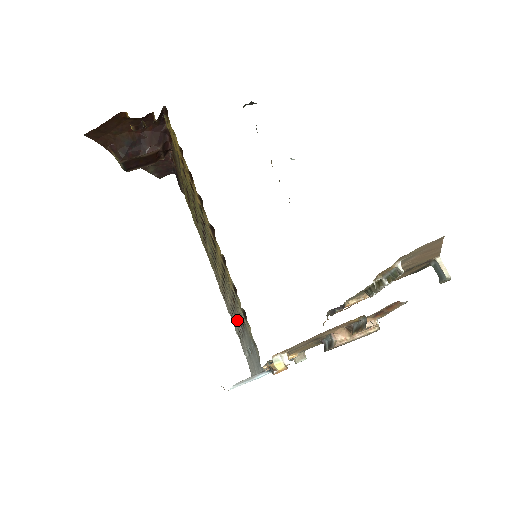
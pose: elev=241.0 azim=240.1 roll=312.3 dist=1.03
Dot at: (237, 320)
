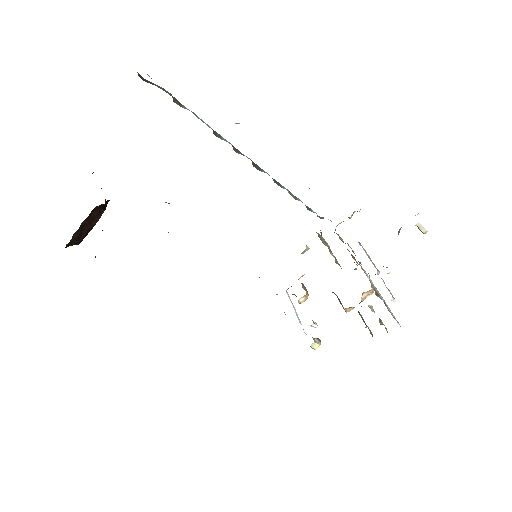
Dot at: occluded
